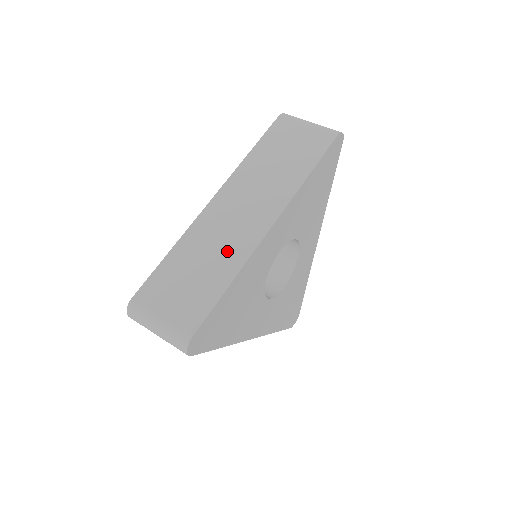
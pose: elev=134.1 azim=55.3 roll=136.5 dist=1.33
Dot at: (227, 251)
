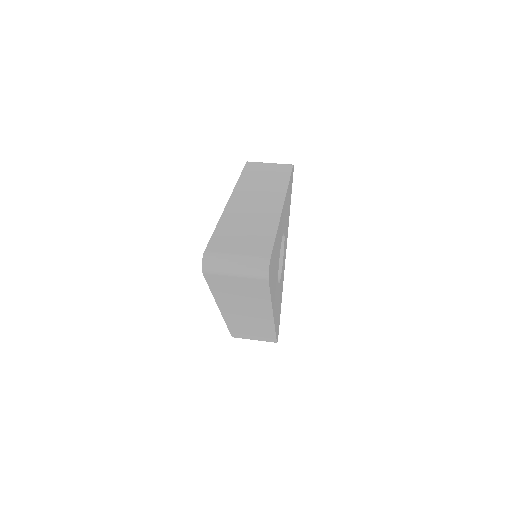
Dot at: (261, 218)
